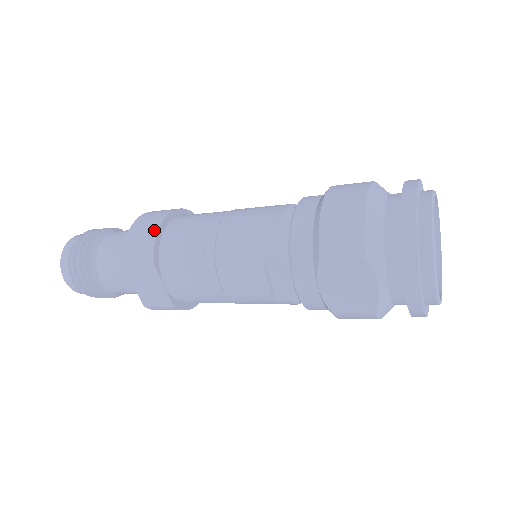
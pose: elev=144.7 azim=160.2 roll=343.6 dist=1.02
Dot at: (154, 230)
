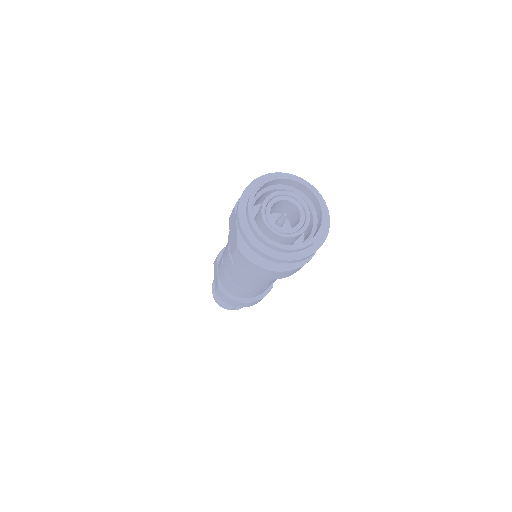
Dot at: occluded
